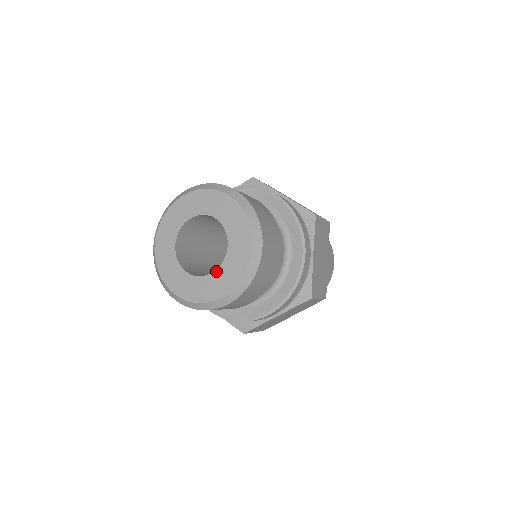
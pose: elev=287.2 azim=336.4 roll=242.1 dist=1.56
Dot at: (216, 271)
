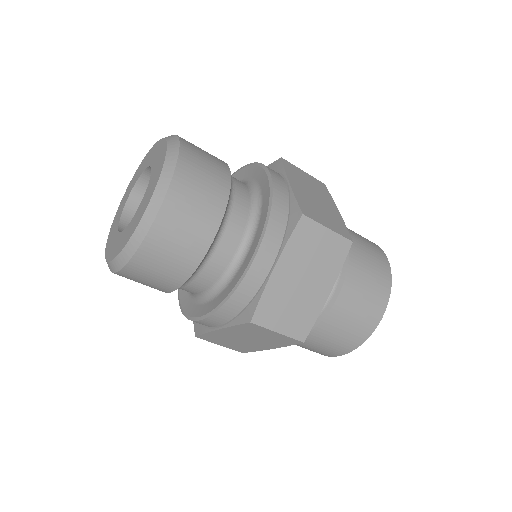
Dot at: (143, 198)
